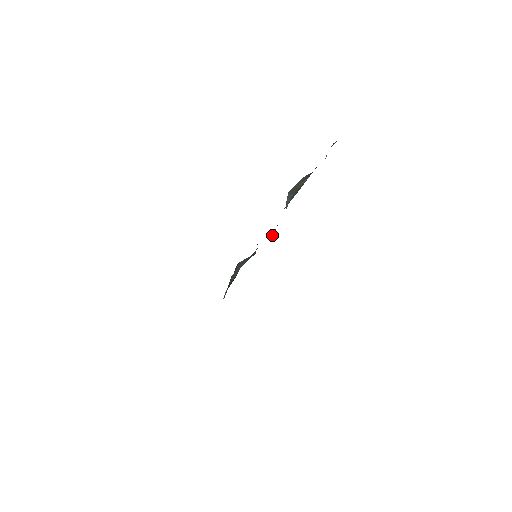
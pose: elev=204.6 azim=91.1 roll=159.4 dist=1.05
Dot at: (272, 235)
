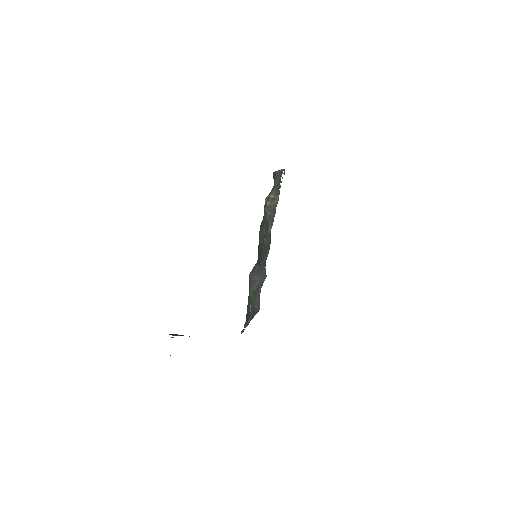
Dot at: (264, 241)
